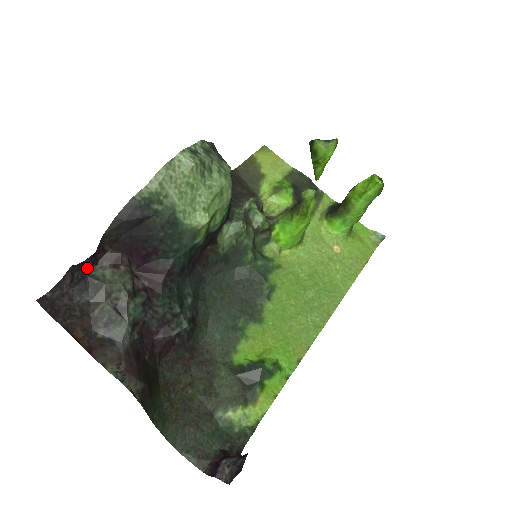
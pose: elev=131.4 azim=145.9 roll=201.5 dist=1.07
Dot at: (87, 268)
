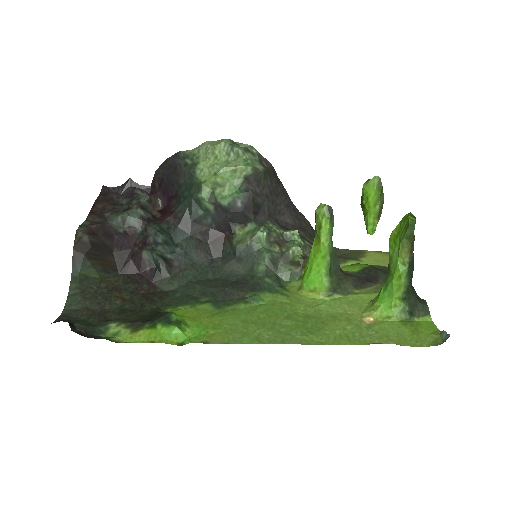
Dot at: (140, 190)
